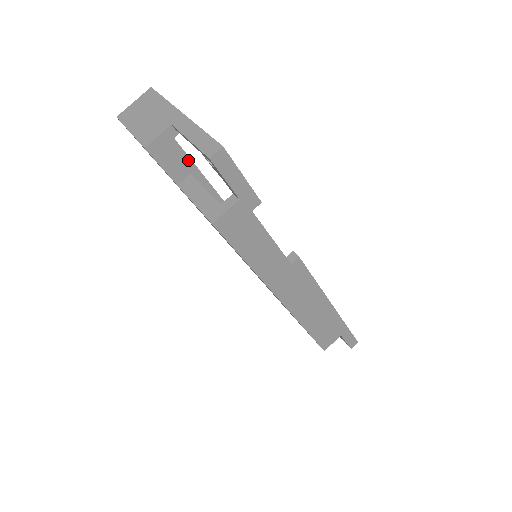
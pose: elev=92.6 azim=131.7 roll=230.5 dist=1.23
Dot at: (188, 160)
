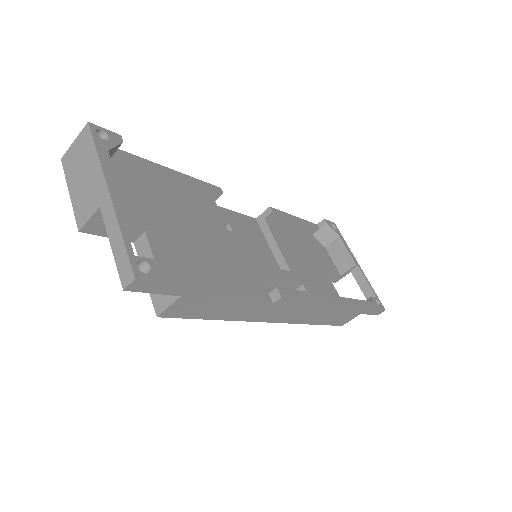
Dot at: (162, 173)
